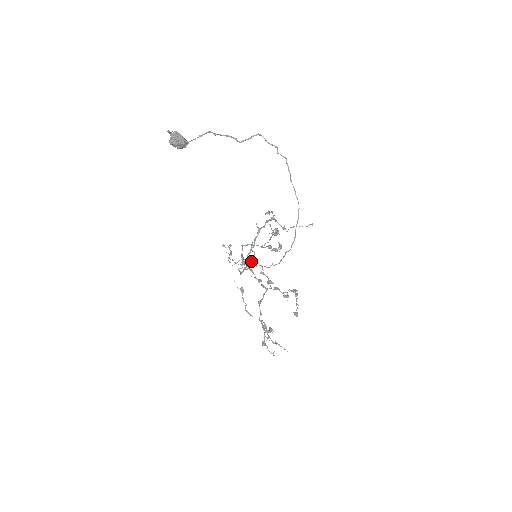
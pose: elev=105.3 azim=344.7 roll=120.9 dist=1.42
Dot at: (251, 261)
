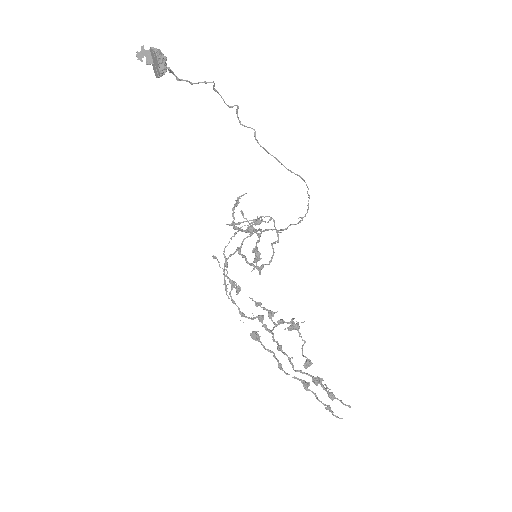
Dot at: (254, 266)
